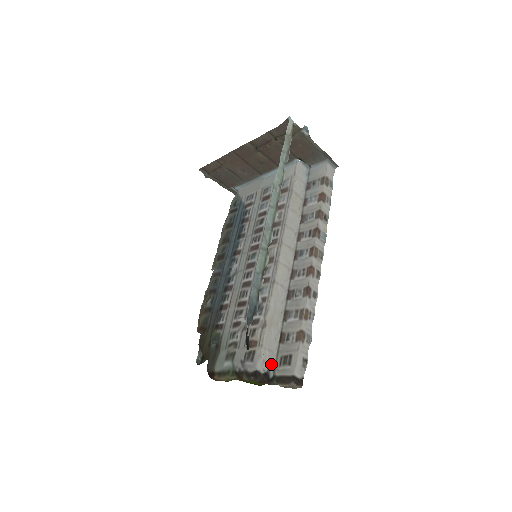
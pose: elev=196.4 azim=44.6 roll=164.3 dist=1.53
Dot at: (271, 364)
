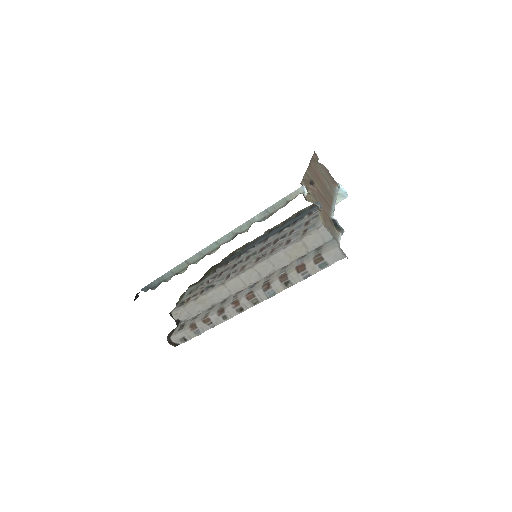
Dot at: (184, 320)
